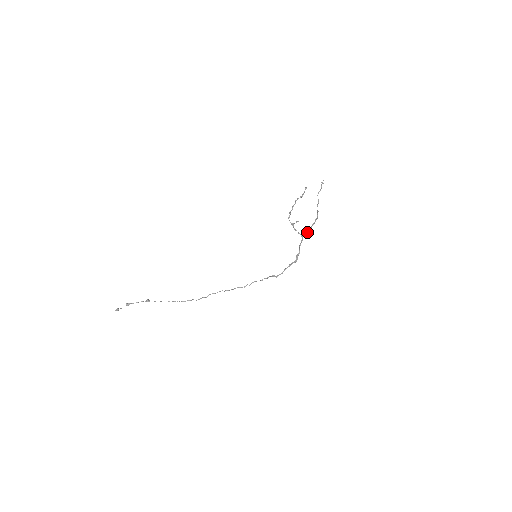
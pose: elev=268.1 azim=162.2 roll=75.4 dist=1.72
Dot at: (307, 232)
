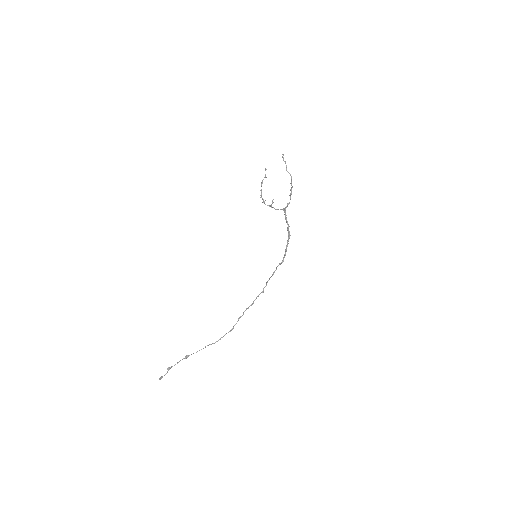
Dot at: (287, 204)
